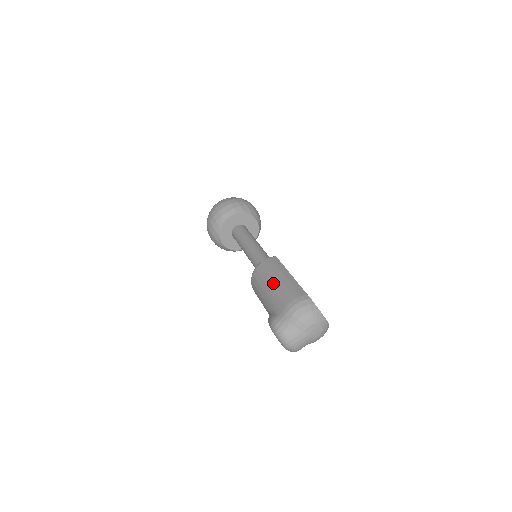
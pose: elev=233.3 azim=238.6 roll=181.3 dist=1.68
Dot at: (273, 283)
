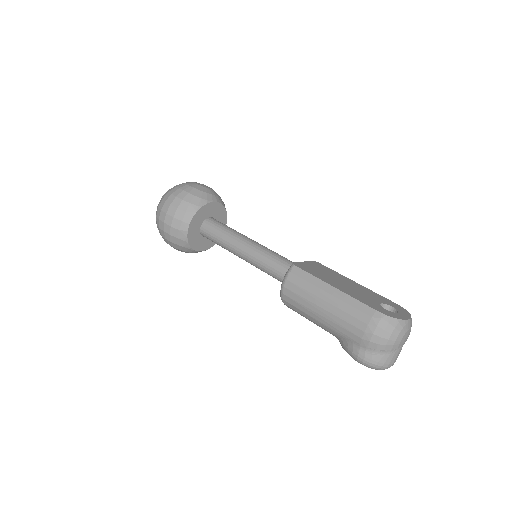
Dot at: (322, 310)
